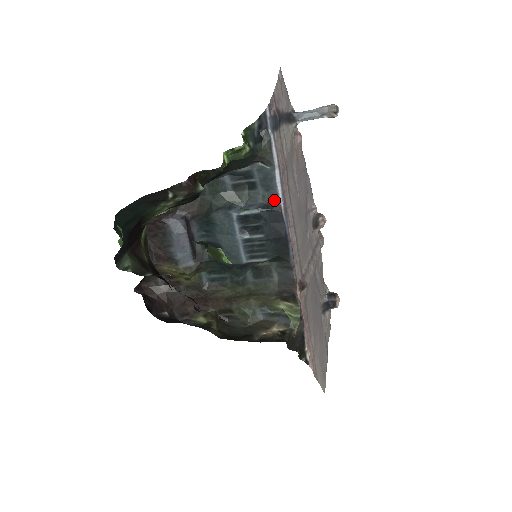
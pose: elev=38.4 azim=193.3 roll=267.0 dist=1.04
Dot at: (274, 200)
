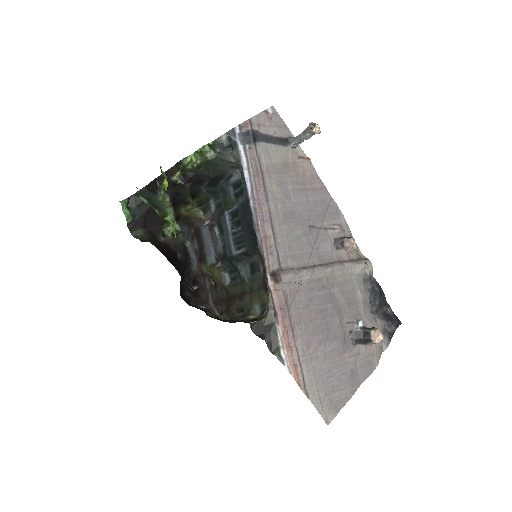
Dot at: (247, 197)
